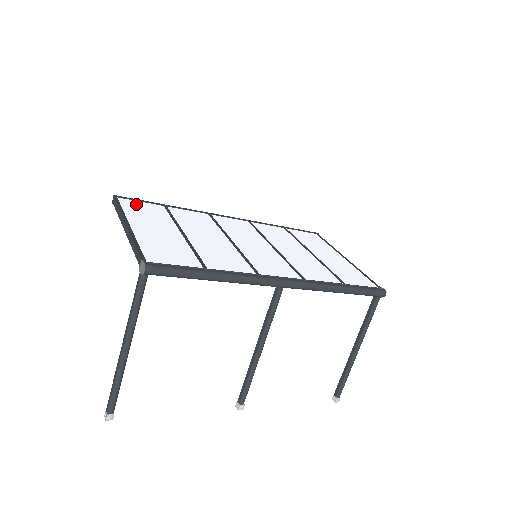
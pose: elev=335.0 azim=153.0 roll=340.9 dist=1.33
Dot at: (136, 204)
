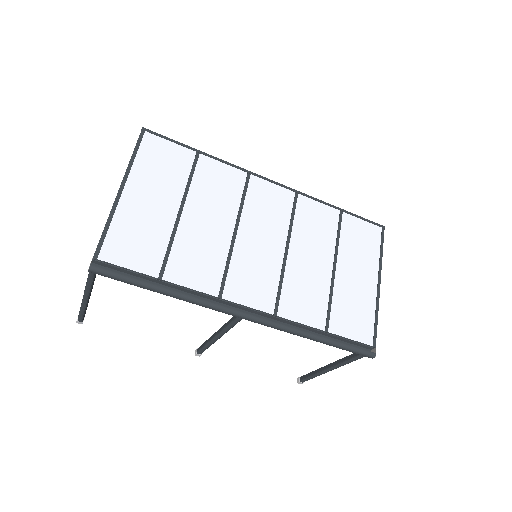
Dot at: (161, 146)
